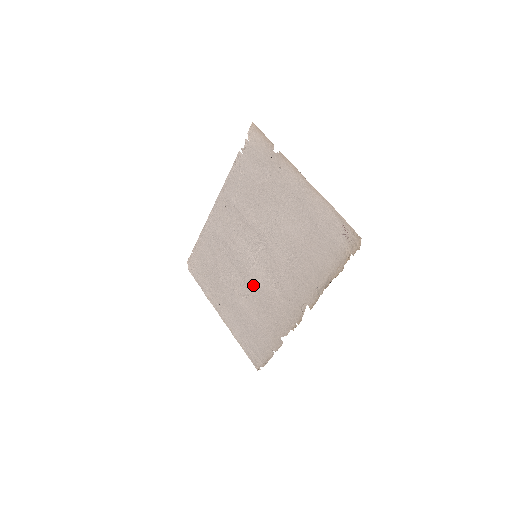
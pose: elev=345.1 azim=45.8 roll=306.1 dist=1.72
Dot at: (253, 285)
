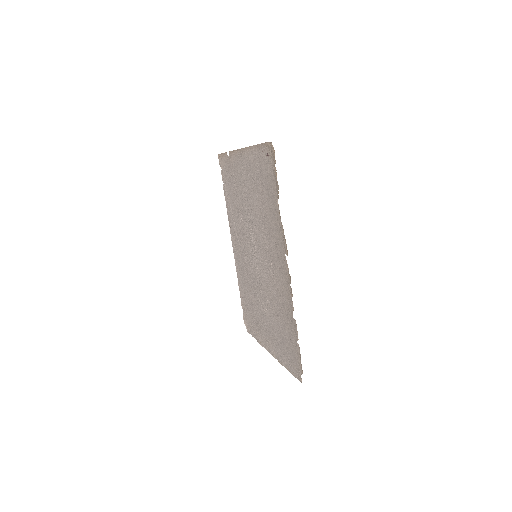
Dot at: (265, 287)
